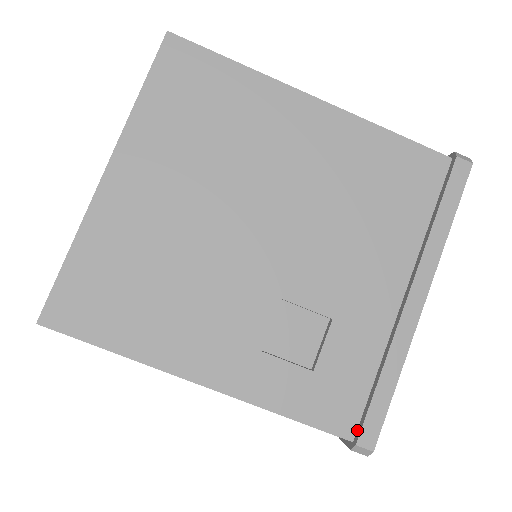
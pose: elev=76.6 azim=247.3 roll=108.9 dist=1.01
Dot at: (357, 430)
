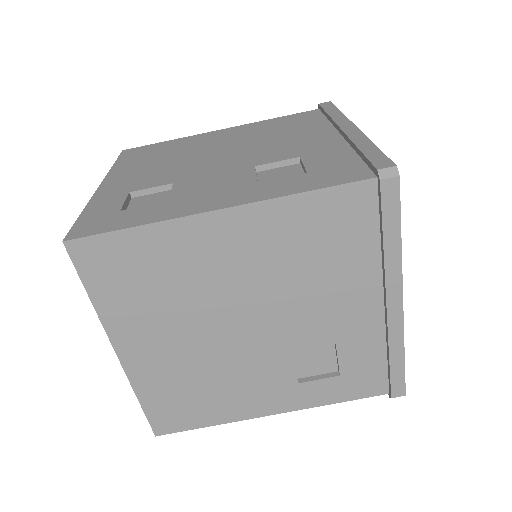
Dot at: (389, 388)
